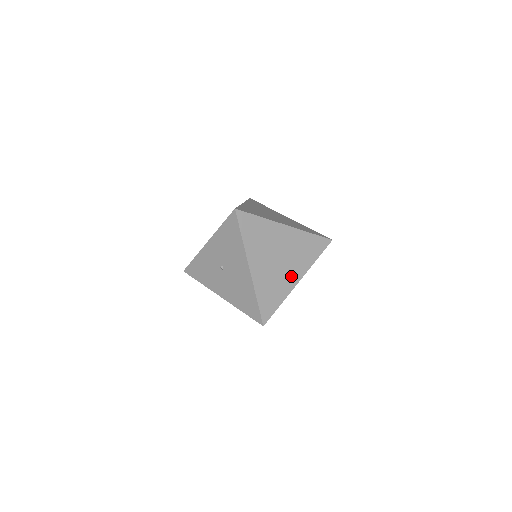
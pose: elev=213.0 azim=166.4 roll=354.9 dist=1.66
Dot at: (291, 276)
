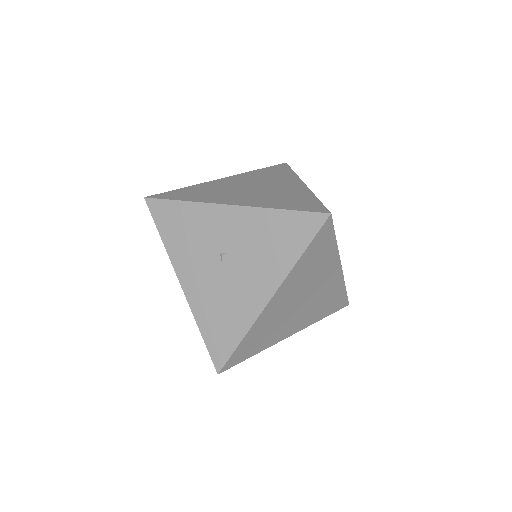
Dot at: (291, 326)
